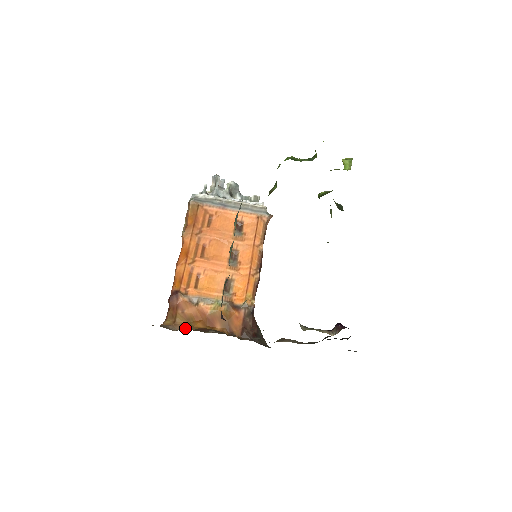
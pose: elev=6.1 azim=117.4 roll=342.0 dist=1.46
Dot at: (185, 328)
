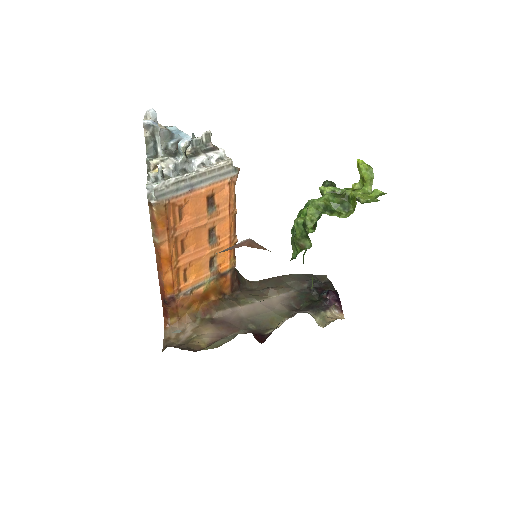
Dot at: (191, 319)
